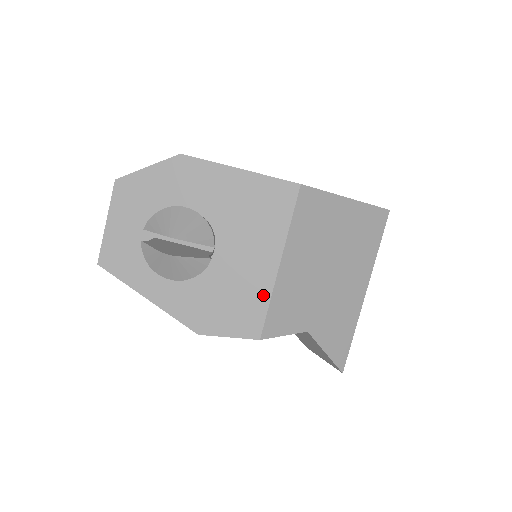
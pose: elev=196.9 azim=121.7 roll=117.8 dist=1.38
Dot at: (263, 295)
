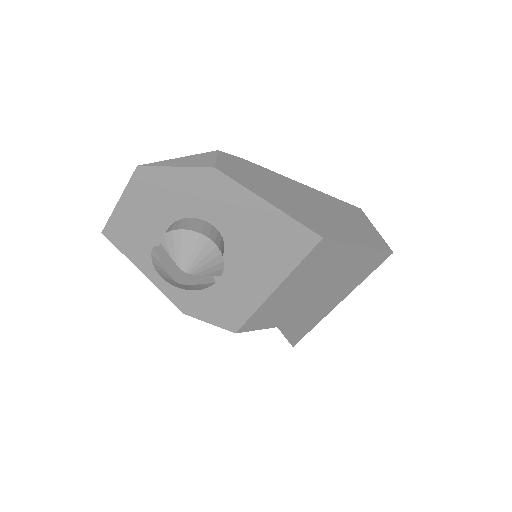
Dot at: (251, 306)
